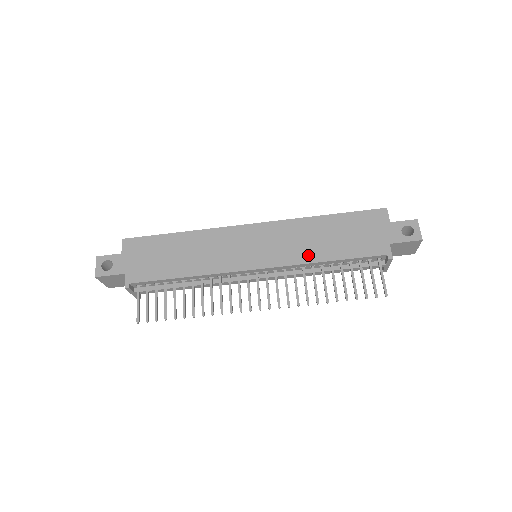
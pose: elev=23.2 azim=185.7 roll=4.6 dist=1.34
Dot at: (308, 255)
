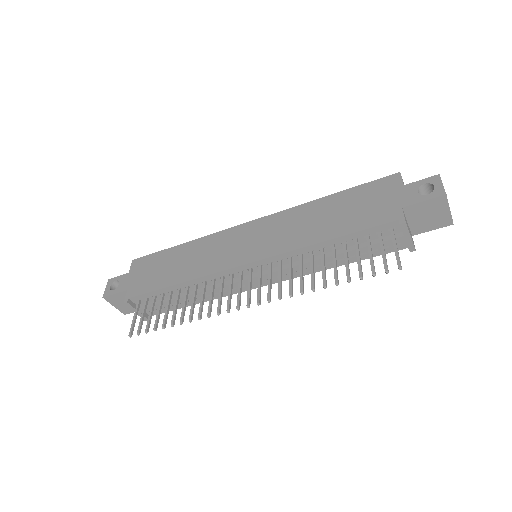
Dot at: (303, 239)
